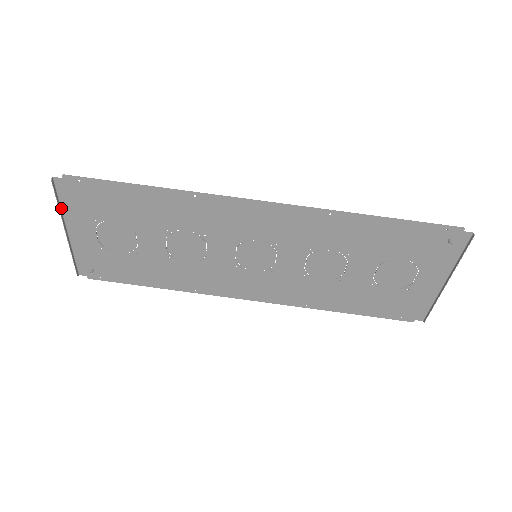
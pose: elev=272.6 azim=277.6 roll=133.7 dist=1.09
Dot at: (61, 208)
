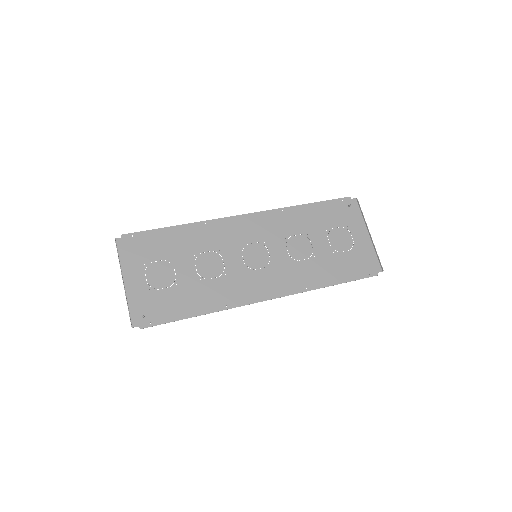
Dot at: (120, 262)
